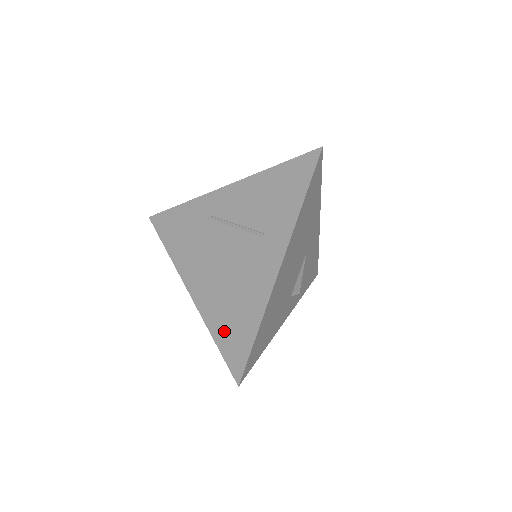
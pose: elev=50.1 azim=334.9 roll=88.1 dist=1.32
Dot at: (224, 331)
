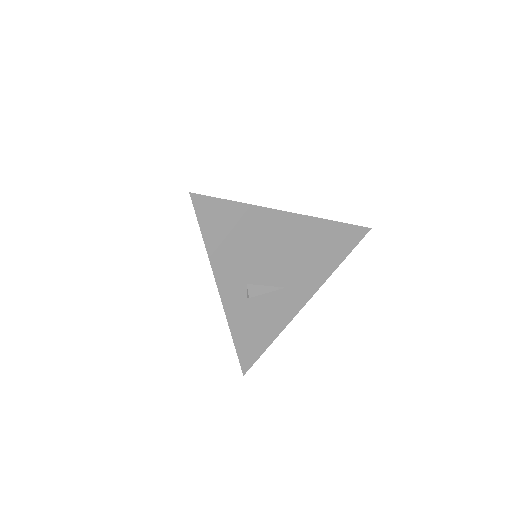
Dot at: occluded
